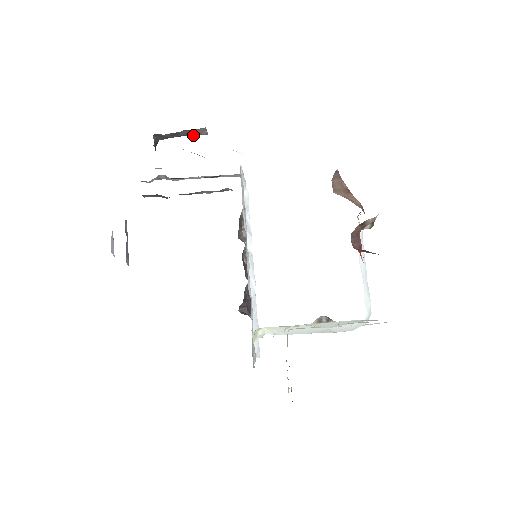
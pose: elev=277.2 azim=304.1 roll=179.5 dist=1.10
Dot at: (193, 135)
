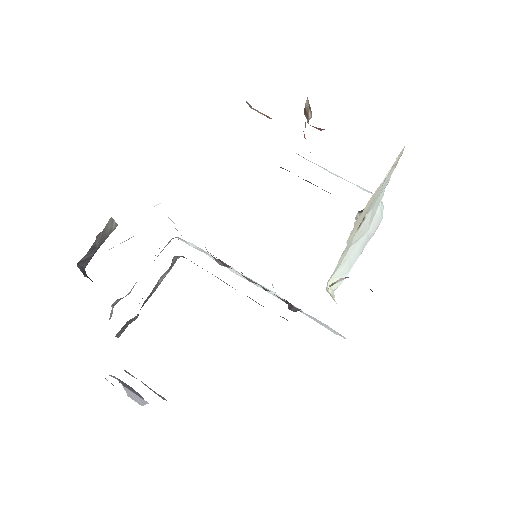
Dot at: occluded
